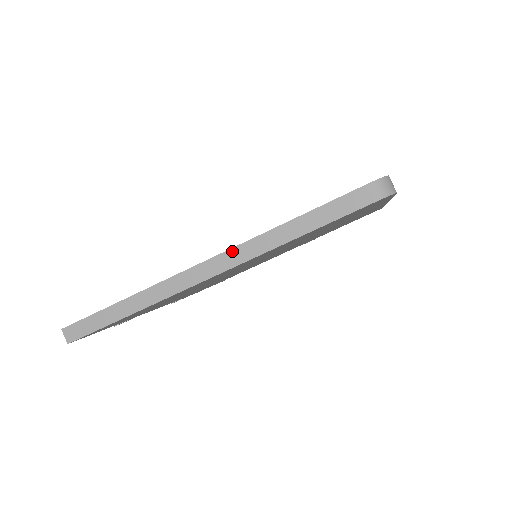
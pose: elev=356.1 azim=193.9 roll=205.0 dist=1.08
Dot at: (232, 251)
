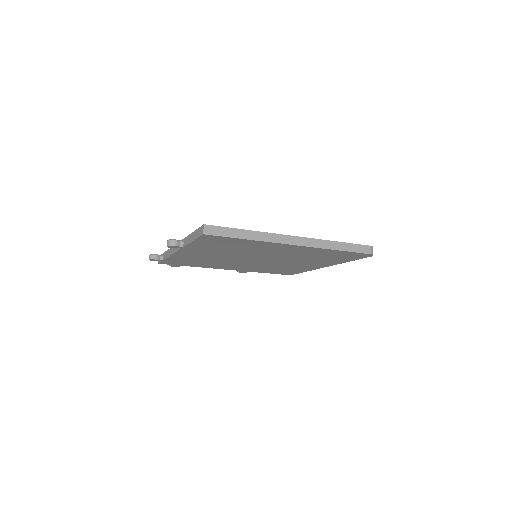
Dot at: (310, 239)
